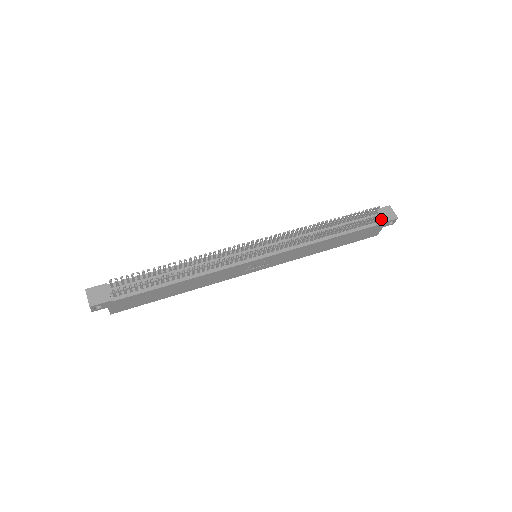
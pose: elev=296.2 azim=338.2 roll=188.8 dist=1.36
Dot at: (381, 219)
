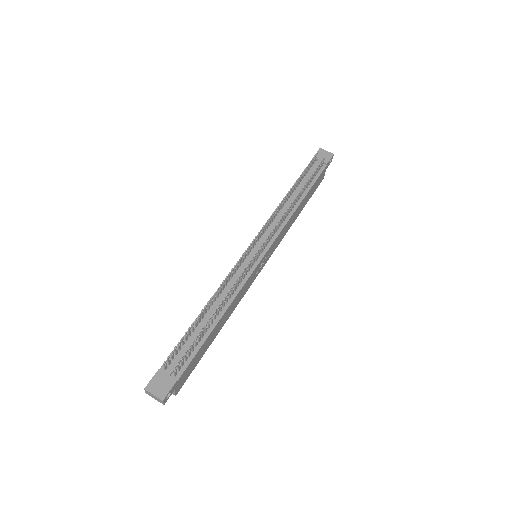
Dot at: (323, 163)
